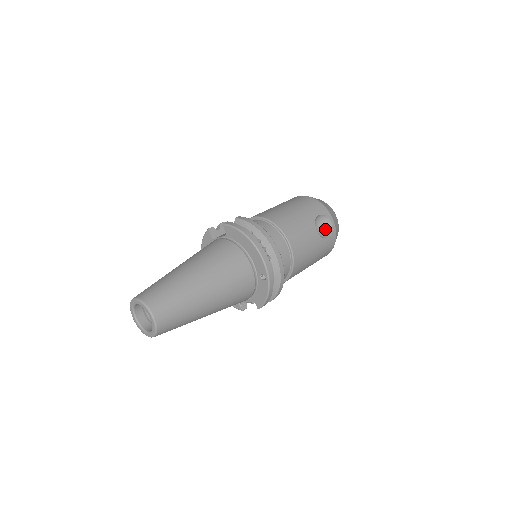
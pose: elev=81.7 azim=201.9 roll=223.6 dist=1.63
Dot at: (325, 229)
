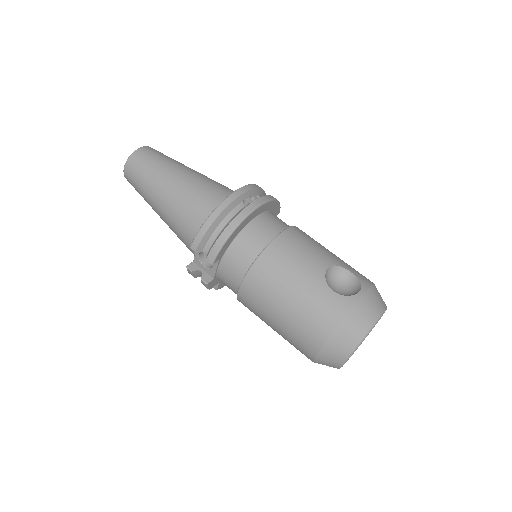
Dot at: (345, 295)
